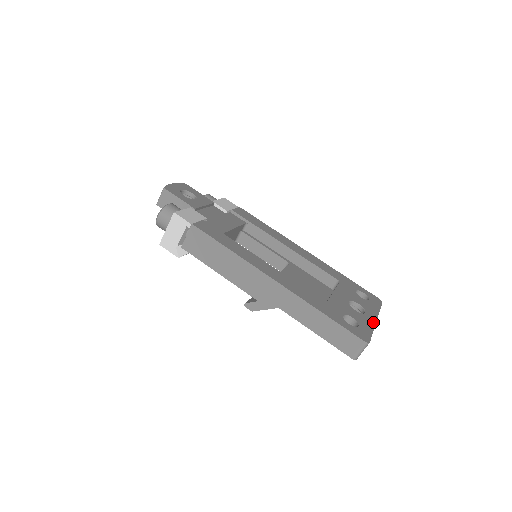
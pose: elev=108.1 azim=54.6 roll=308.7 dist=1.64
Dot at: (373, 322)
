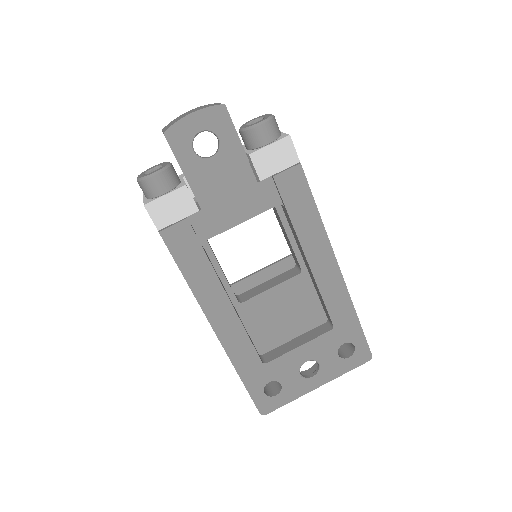
Dot at: (307, 390)
